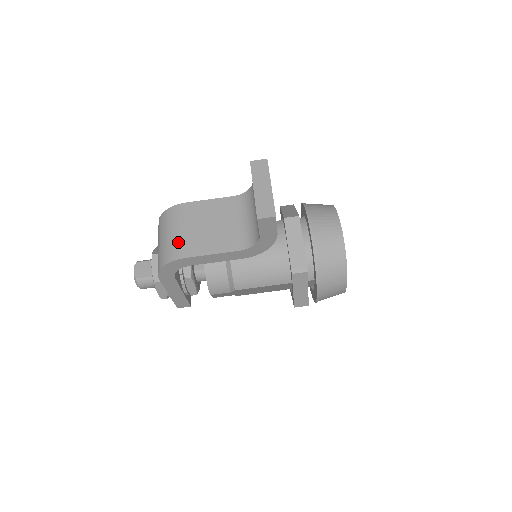
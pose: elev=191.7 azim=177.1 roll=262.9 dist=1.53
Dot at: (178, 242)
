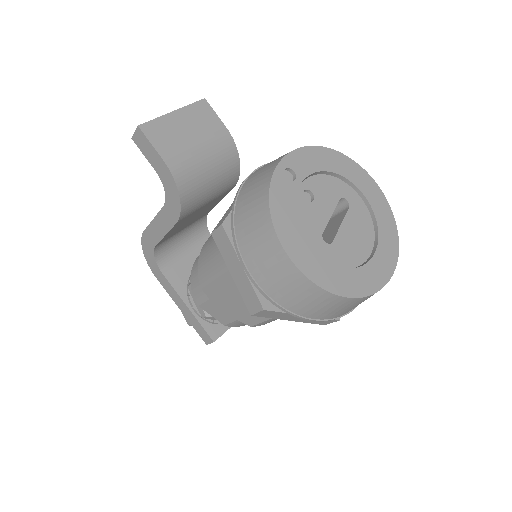
Dot at: occluded
